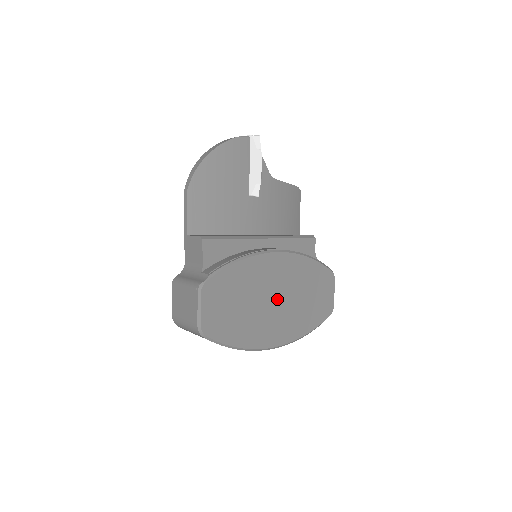
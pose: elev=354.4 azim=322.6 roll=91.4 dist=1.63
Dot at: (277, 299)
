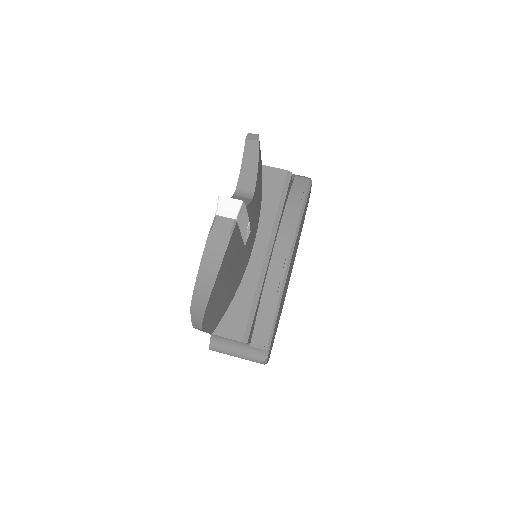
Dot at: occluded
